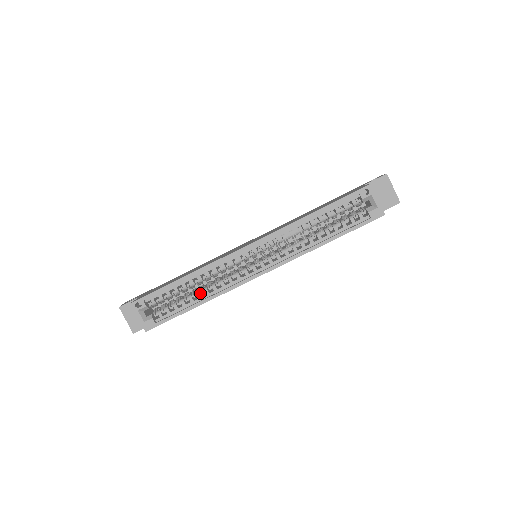
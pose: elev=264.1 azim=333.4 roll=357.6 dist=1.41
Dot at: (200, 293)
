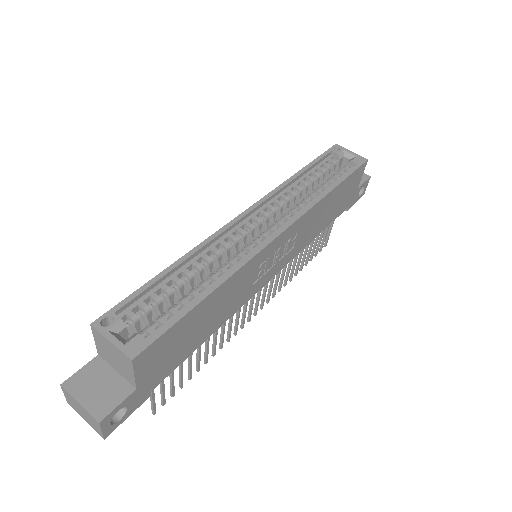
Dot at: (205, 285)
